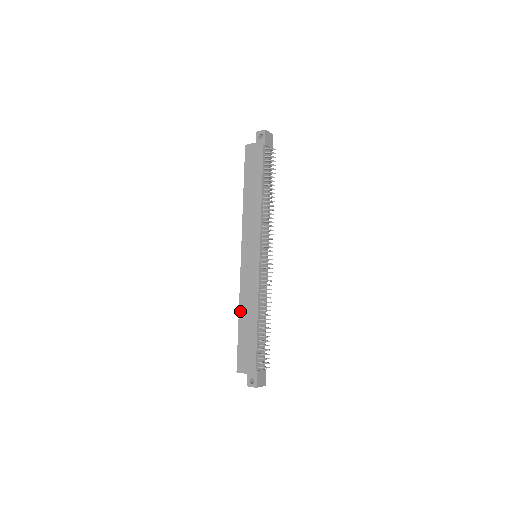
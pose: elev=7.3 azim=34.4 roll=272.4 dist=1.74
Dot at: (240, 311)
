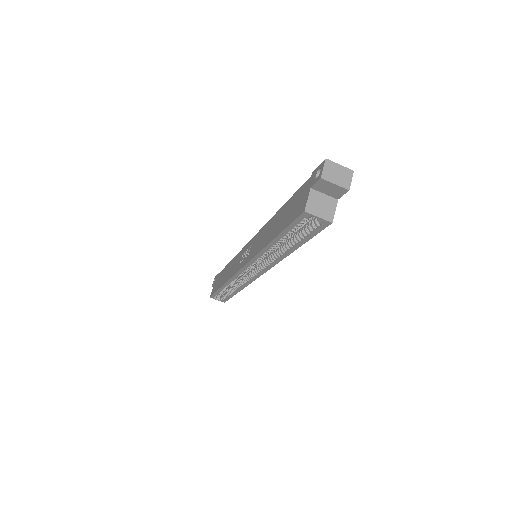
Dot at: (266, 244)
